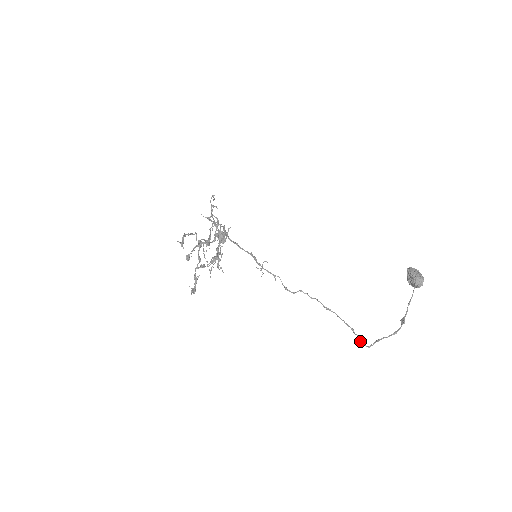
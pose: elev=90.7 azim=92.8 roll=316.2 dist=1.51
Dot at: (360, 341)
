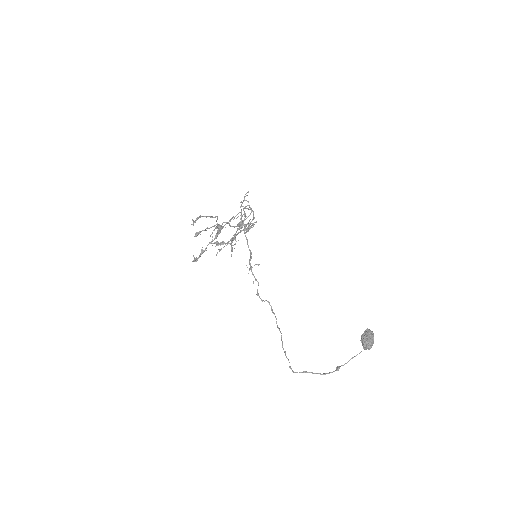
Dot at: occluded
